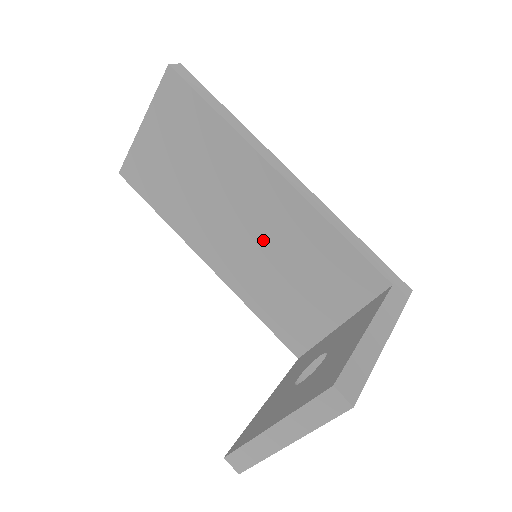
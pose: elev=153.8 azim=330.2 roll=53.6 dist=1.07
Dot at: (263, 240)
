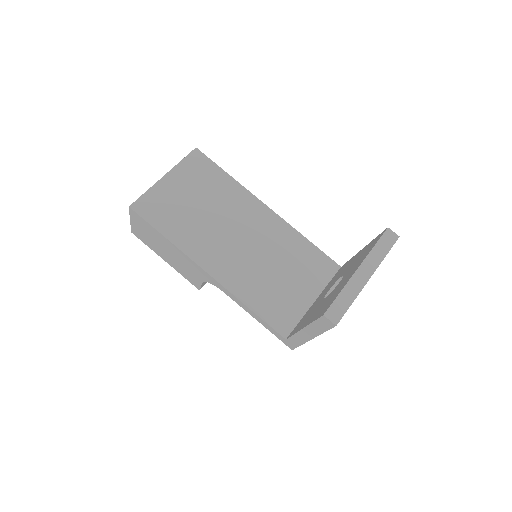
Dot at: (258, 248)
